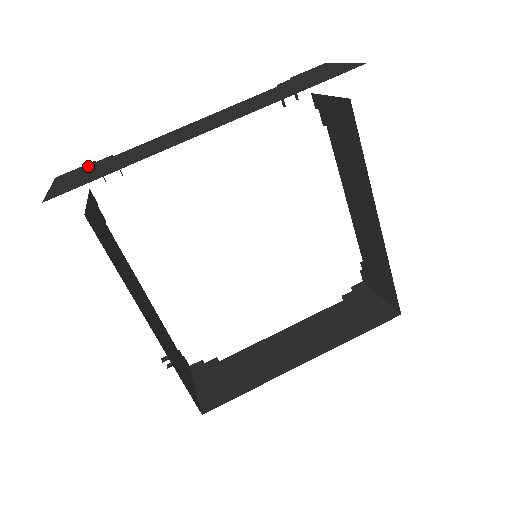
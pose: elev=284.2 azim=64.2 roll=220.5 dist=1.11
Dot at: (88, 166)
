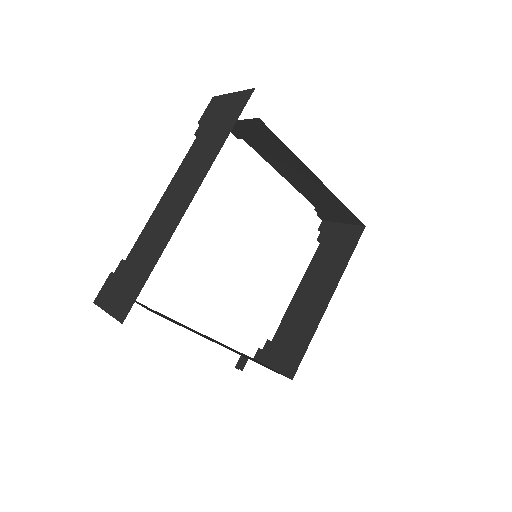
Dot at: (113, 279)
